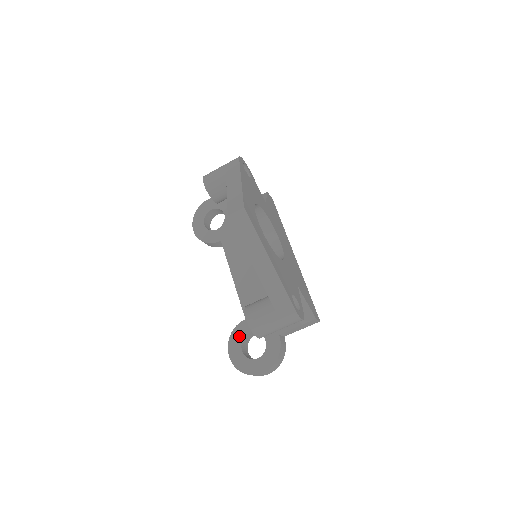
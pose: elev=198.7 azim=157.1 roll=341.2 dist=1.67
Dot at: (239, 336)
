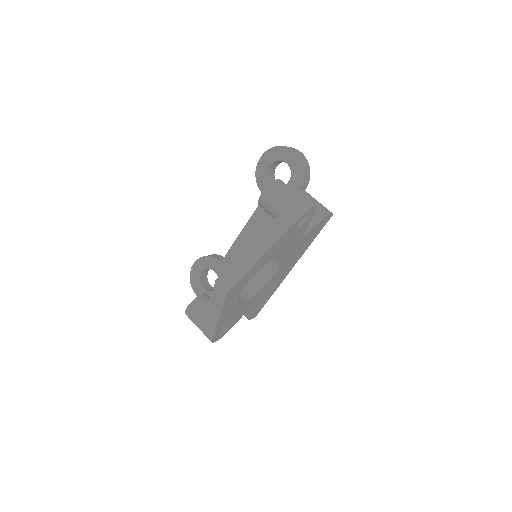
Dot at: (208, 264)
